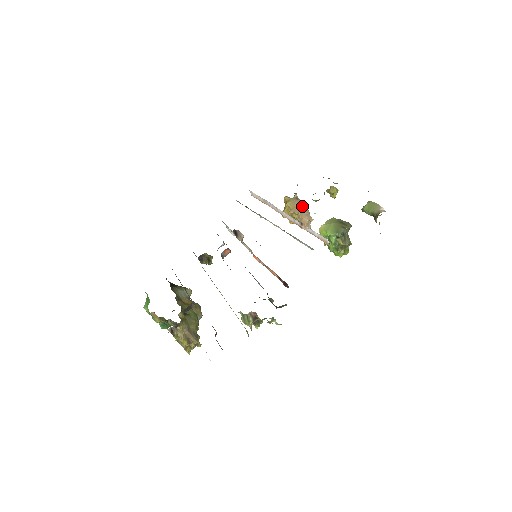
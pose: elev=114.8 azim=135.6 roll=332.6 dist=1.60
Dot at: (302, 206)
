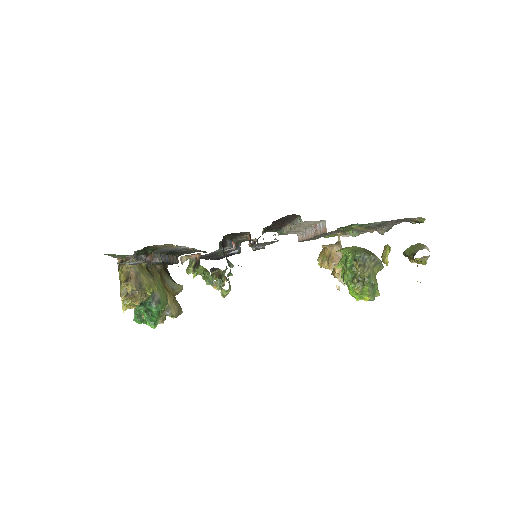
Dot at: occluded
